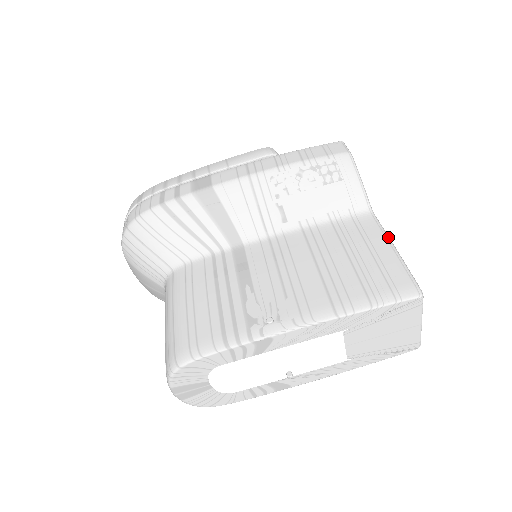
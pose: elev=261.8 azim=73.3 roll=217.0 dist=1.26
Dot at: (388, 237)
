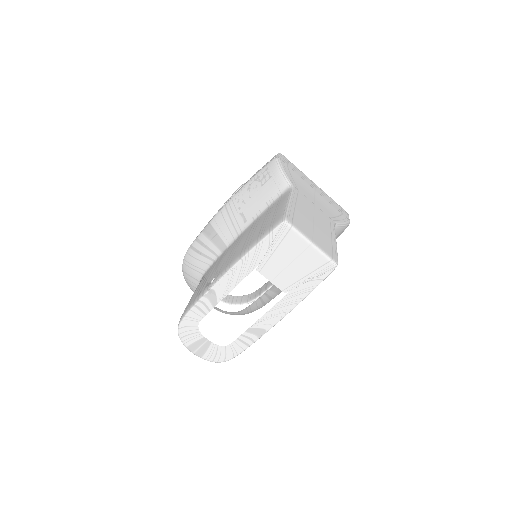
Dot at: (289, 197)
